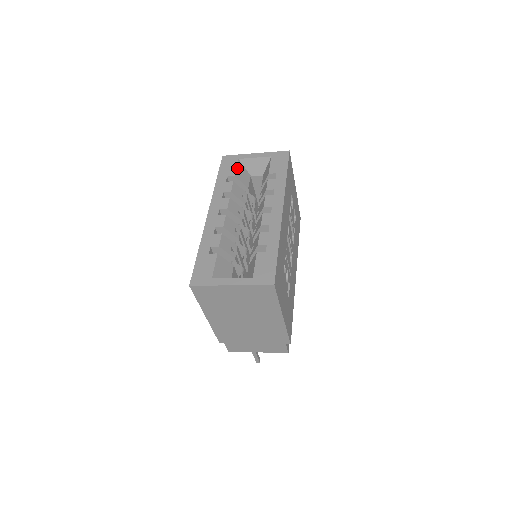
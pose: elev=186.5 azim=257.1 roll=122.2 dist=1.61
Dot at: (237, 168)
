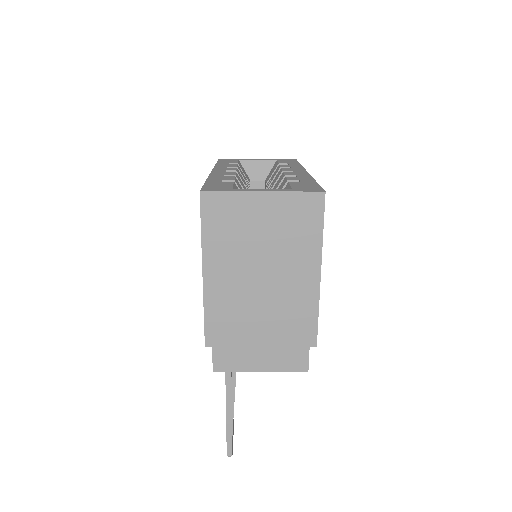
Dot at: (239, 163)
